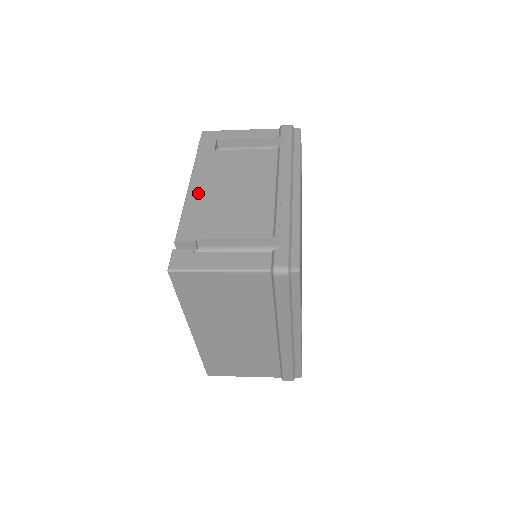
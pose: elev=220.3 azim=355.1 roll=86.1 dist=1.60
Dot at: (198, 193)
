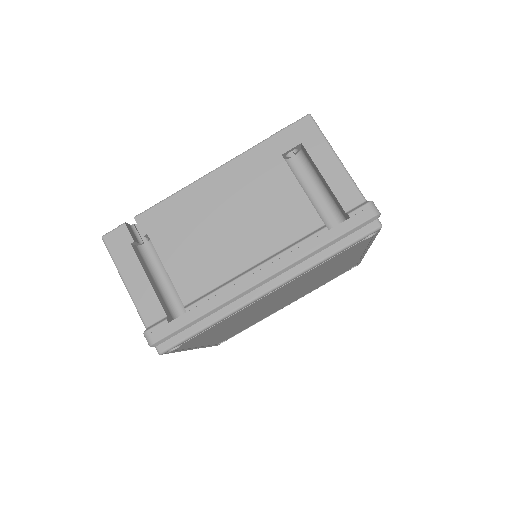
Dot at: (205, 190)
